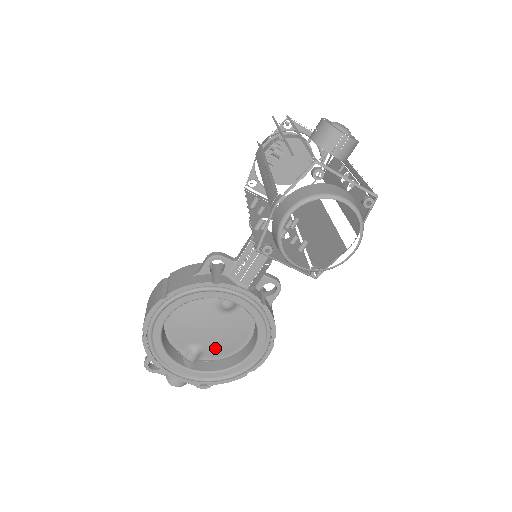
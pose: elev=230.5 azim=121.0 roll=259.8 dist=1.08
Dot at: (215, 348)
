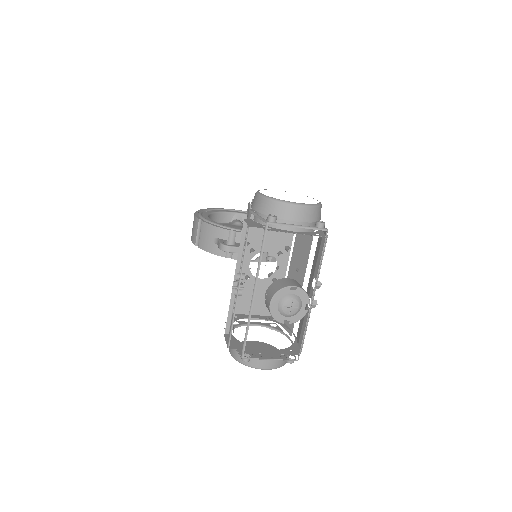
Dot at: occluded
